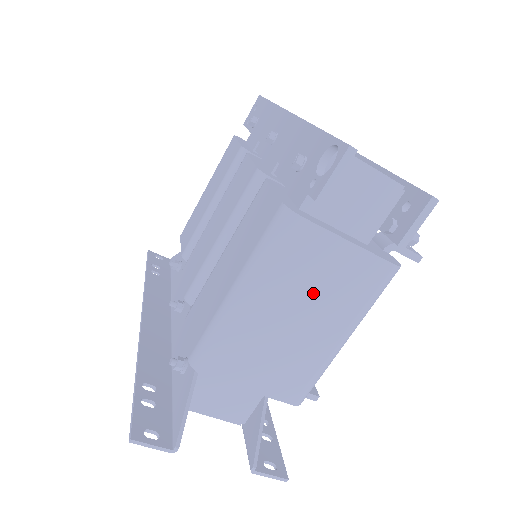
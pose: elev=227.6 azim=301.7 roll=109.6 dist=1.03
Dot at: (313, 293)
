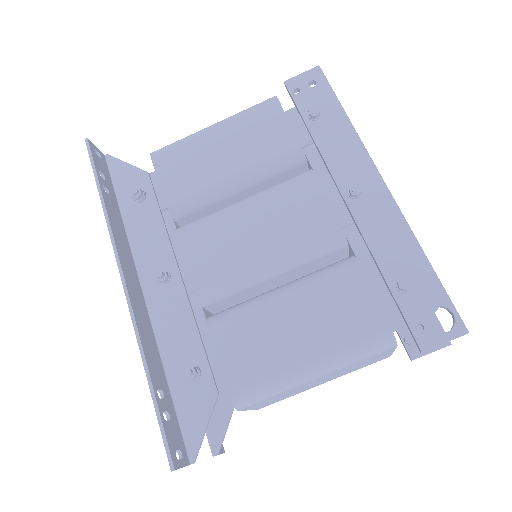
Dot at: (346, 371)
